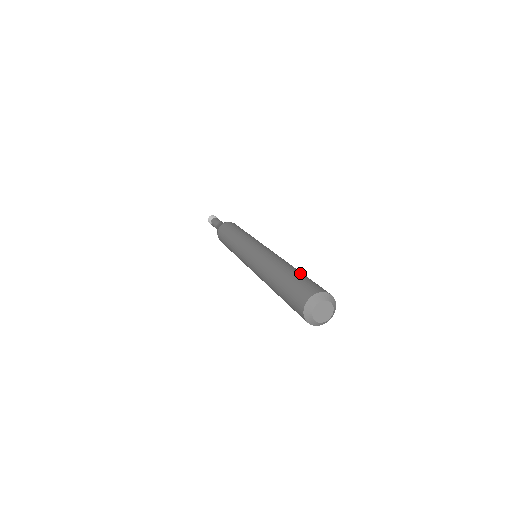
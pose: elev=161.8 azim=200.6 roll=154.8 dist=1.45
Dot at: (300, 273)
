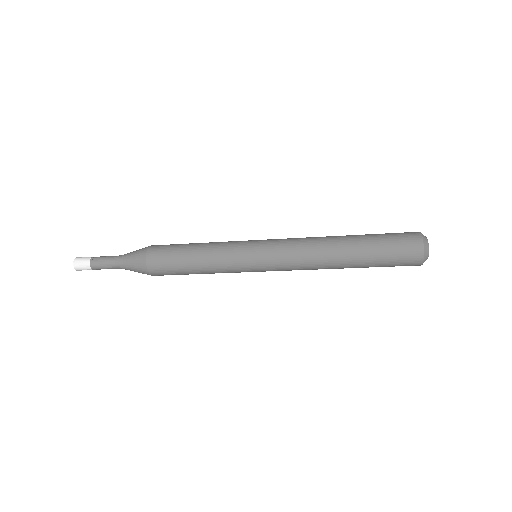
Dot at: (366, 234)
